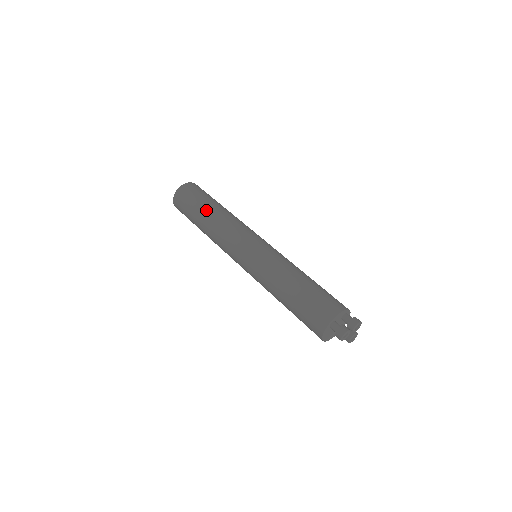
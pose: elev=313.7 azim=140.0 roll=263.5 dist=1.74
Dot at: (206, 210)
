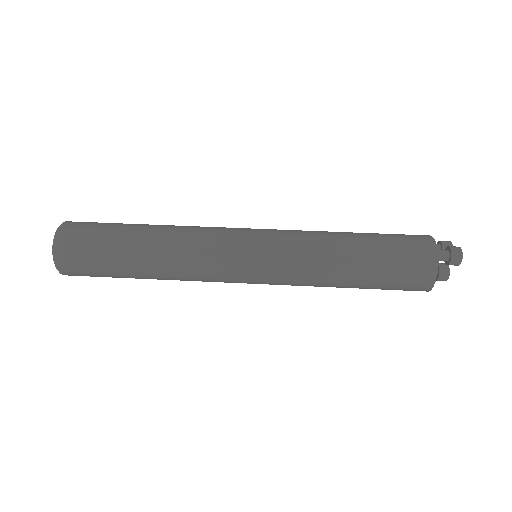
Dot at: (139, 231)
